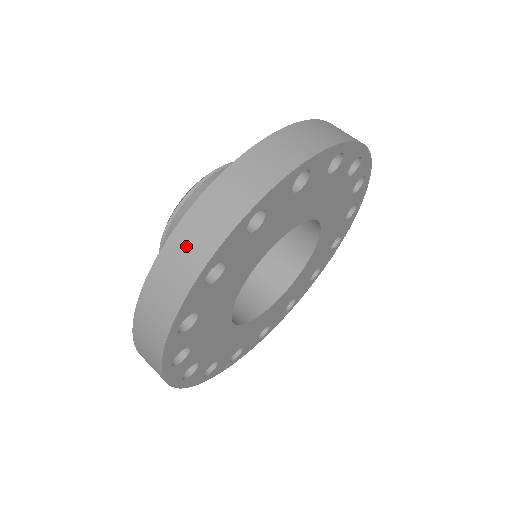
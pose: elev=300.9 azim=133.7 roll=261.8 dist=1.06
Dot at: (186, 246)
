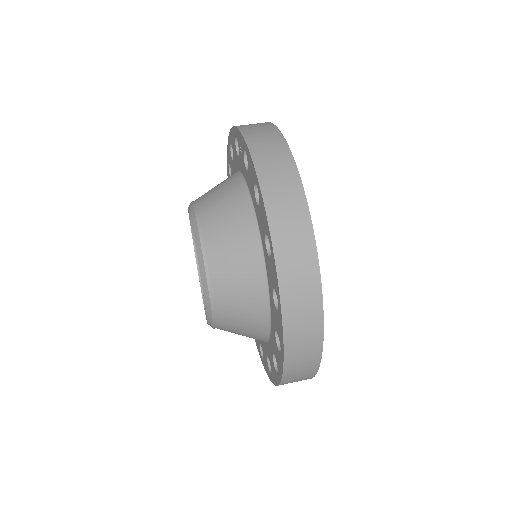
Dot at: (288, 230)
